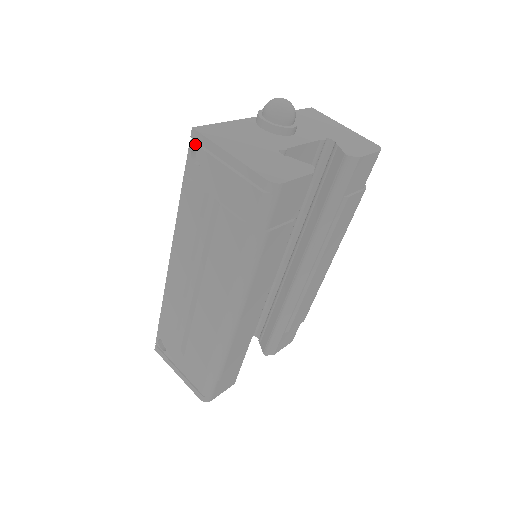
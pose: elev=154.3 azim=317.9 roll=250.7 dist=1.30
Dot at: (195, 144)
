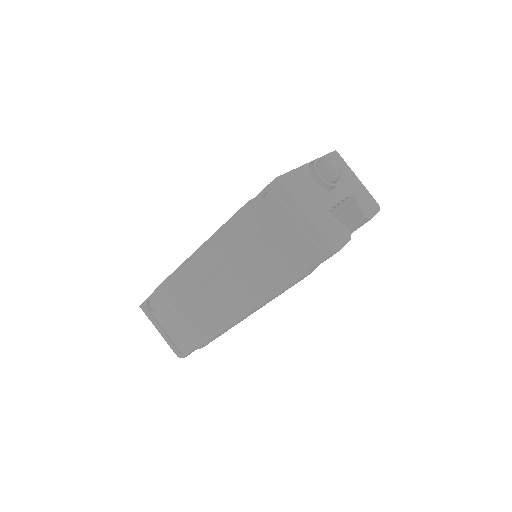
Dot at: (272, 190)
